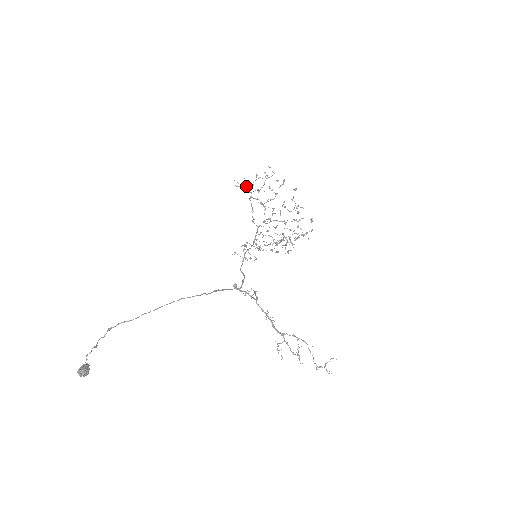
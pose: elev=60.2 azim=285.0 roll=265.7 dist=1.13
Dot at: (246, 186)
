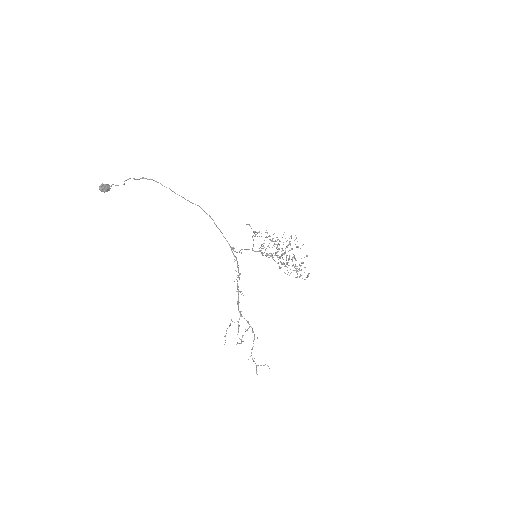
Dot at: occluded
